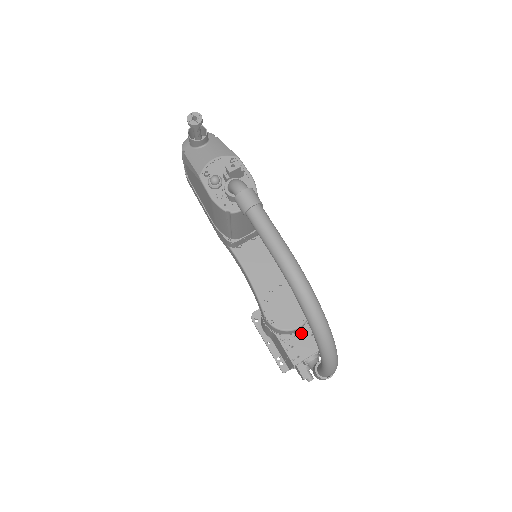
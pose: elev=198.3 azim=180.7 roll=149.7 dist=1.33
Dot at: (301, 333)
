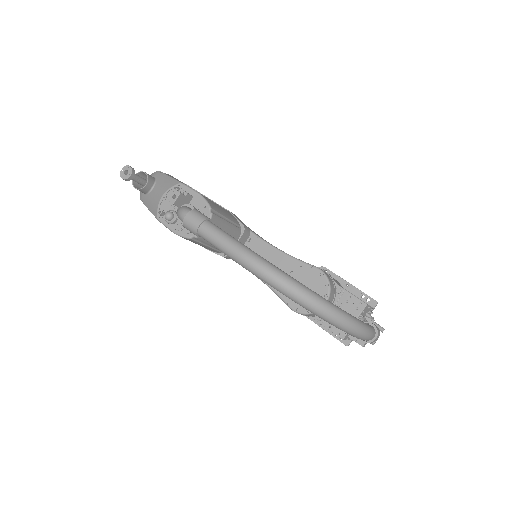
Dot at: occluded
